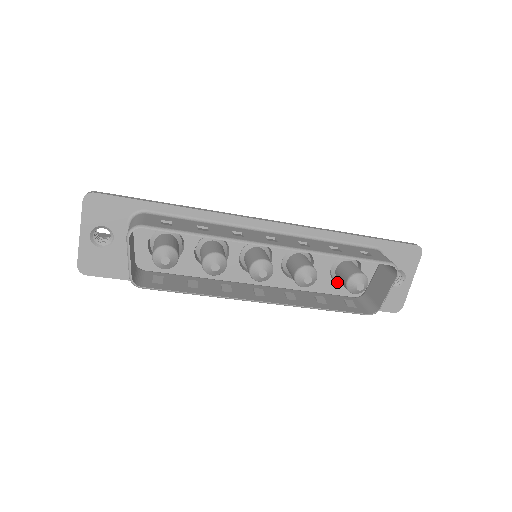
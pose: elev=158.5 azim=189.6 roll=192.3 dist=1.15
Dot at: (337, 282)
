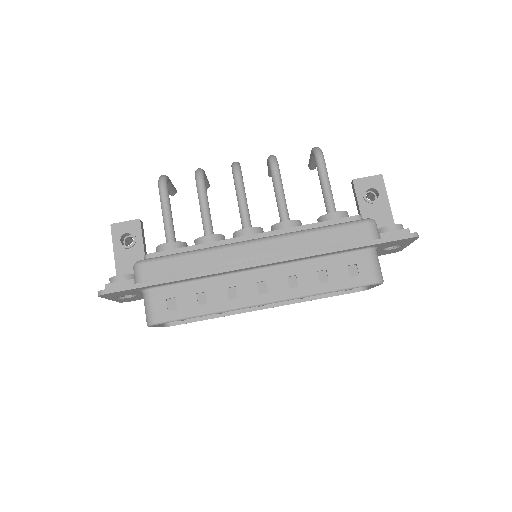
Dot at: occluded
